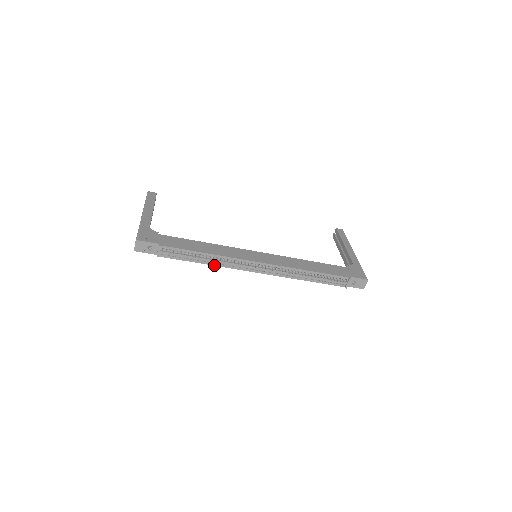
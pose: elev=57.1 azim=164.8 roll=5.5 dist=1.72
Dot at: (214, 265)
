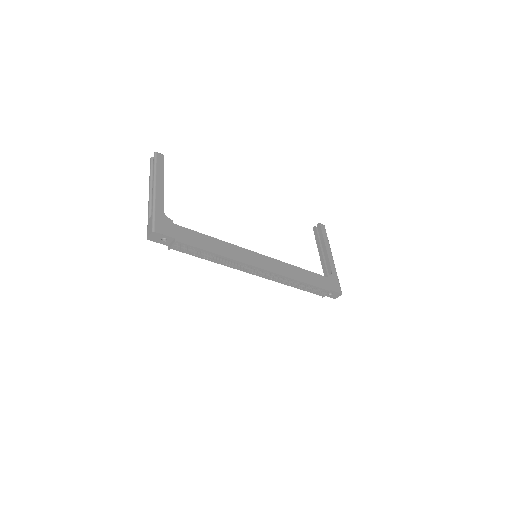
Dot at: (219, 263)
